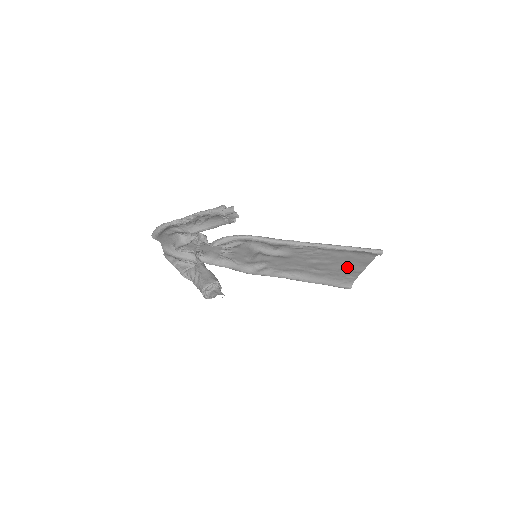
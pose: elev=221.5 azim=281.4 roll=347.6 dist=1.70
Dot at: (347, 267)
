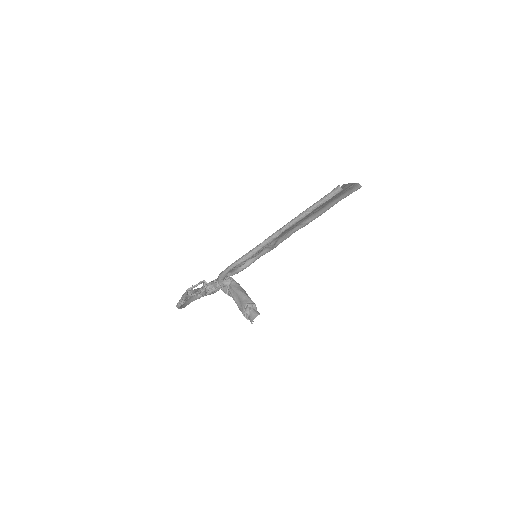
Dot at: occluded
